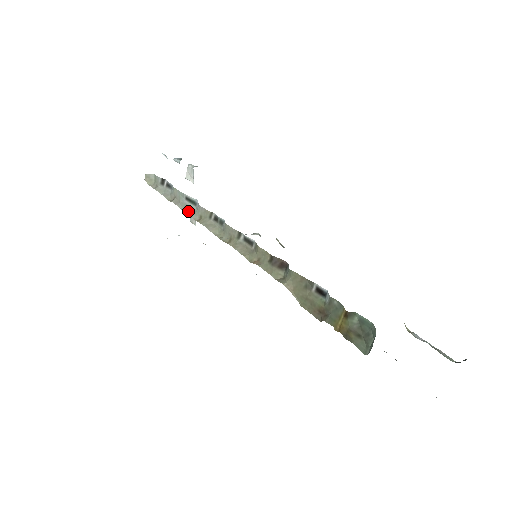
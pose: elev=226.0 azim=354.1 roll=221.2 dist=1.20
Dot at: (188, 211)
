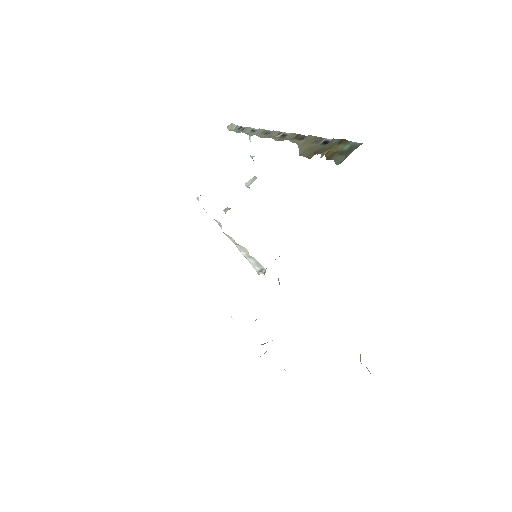
Dot at: (247, 133)
